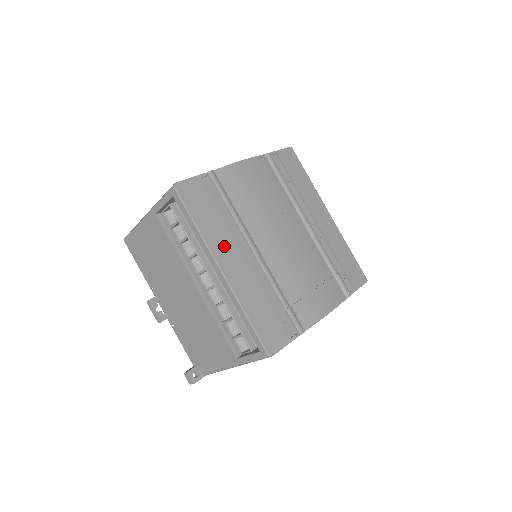
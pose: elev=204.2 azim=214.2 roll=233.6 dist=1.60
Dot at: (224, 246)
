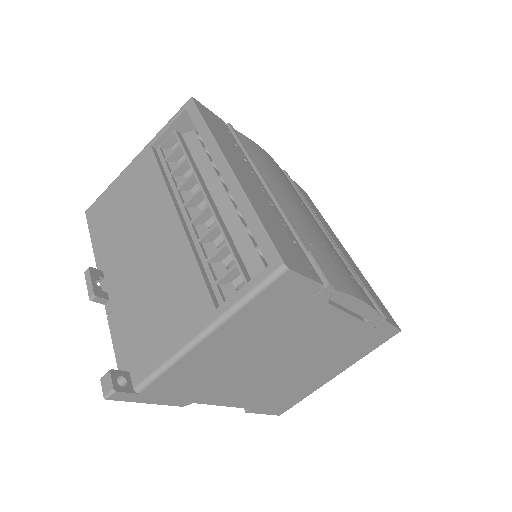
Dot at: (236, 160)
